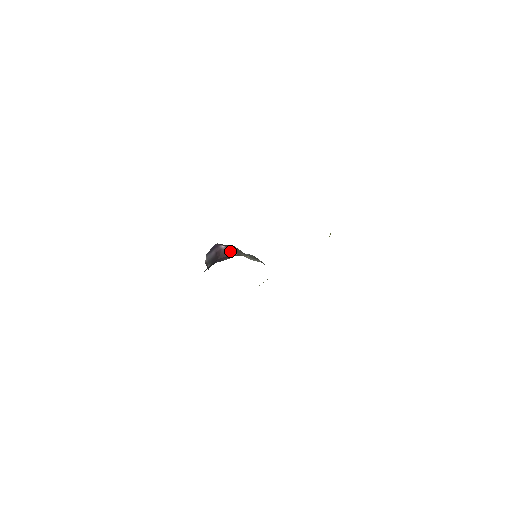
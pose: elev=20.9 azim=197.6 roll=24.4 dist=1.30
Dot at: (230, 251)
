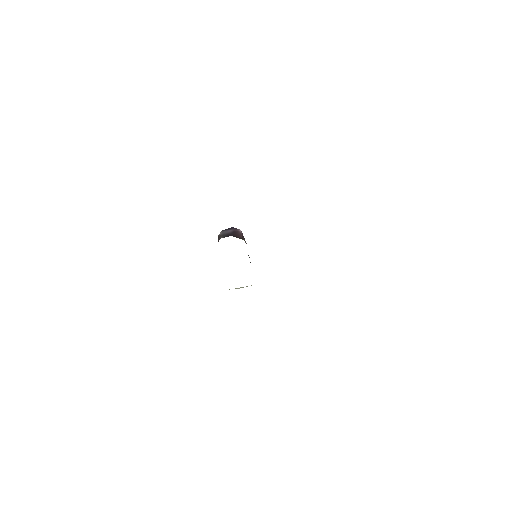
Dot at: (243, 237)
